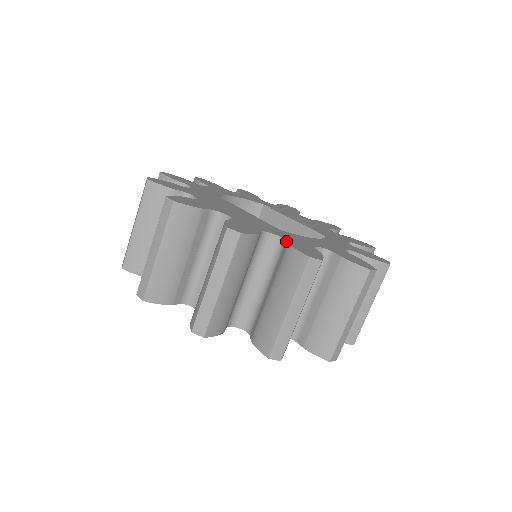
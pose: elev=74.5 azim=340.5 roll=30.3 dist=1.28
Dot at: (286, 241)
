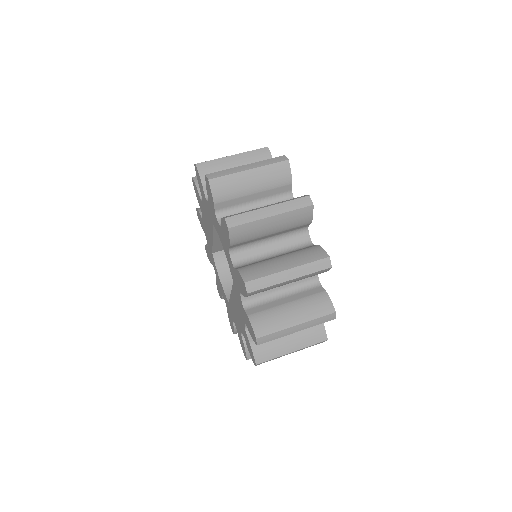
Dot at: occluded
